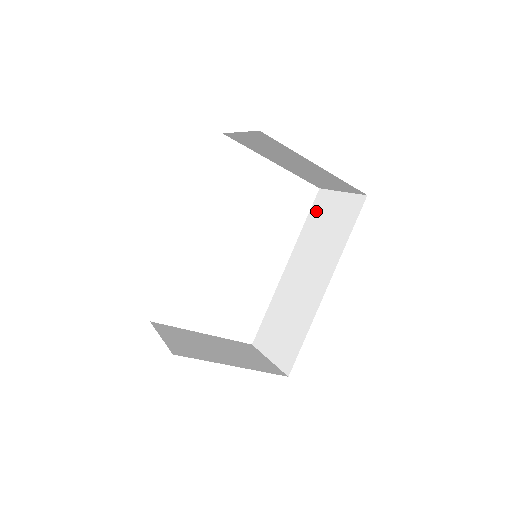
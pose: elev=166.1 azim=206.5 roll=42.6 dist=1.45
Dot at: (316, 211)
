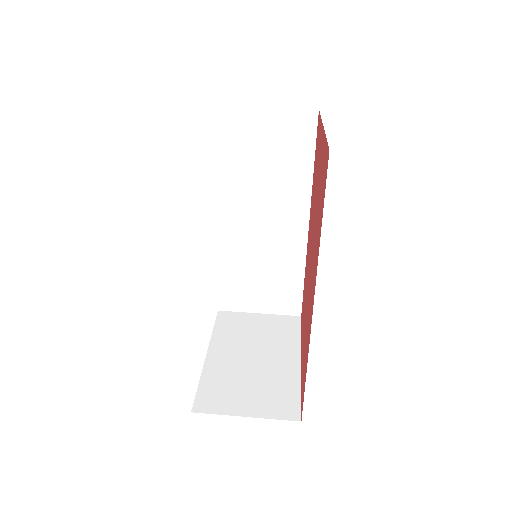
Dot at: (230, 140)
